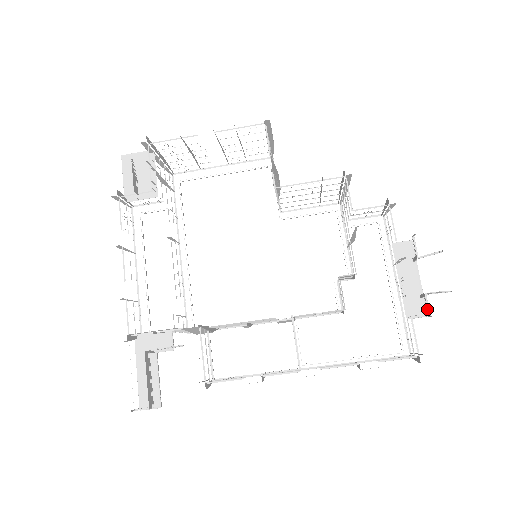
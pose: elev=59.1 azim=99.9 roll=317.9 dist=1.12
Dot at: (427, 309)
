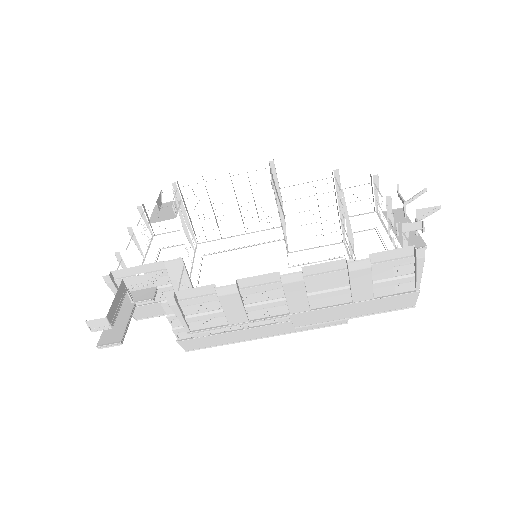
Dot at: (420, 228)
